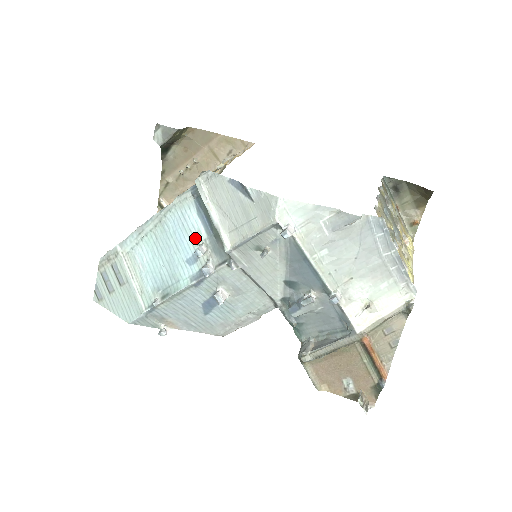
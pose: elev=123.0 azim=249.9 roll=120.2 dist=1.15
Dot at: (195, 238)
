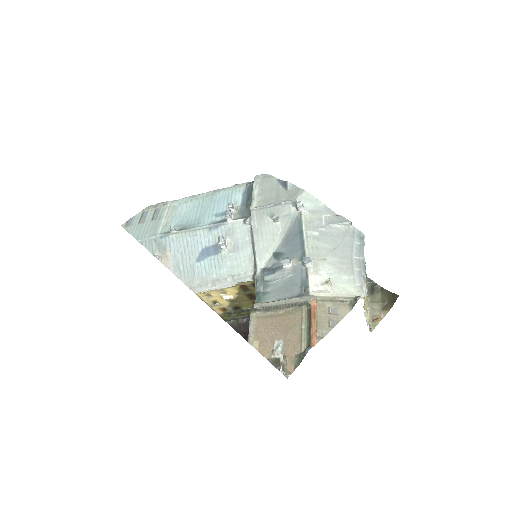
Dot at: occluded
